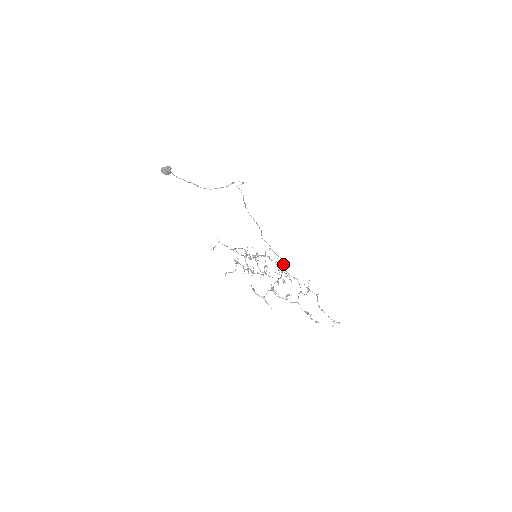
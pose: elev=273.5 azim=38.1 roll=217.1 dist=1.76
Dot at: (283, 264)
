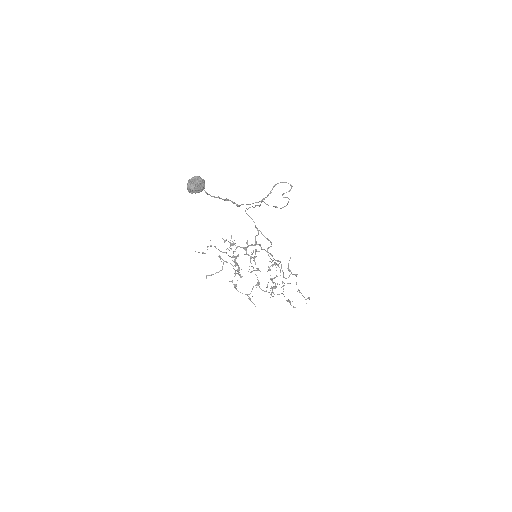
Dot at: occluded
